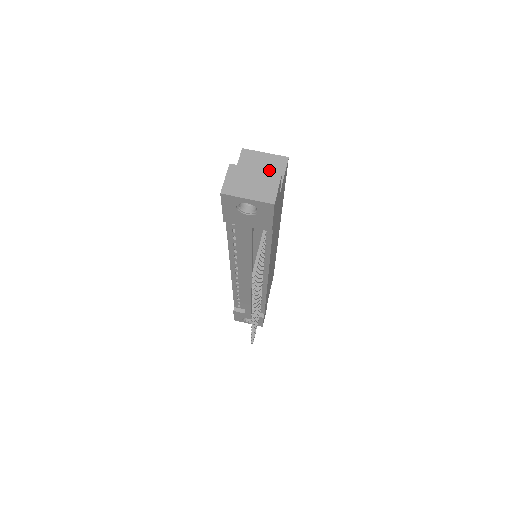
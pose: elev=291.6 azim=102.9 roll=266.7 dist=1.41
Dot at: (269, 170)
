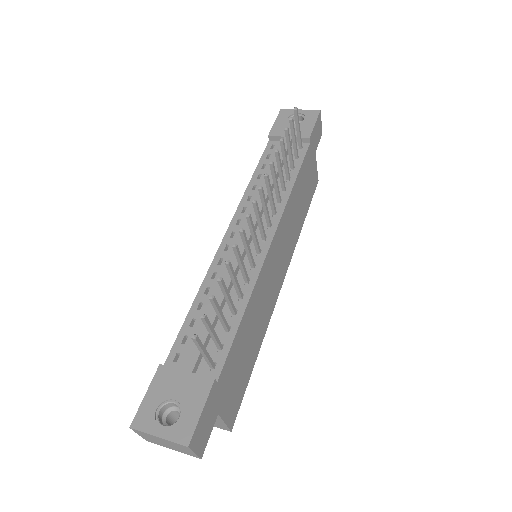
Dot at: occluded
